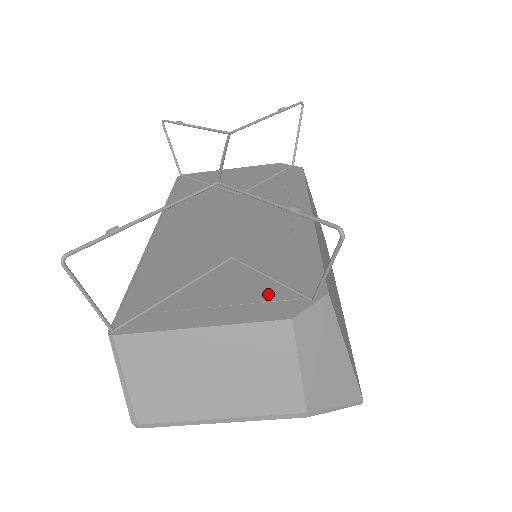
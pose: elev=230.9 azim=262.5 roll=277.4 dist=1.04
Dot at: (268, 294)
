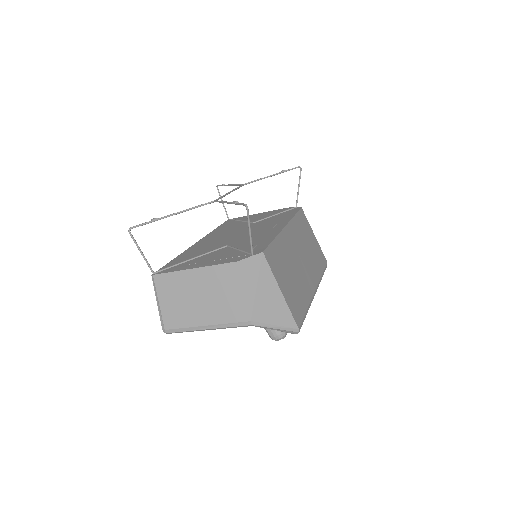
Dot at: (233, 255)
